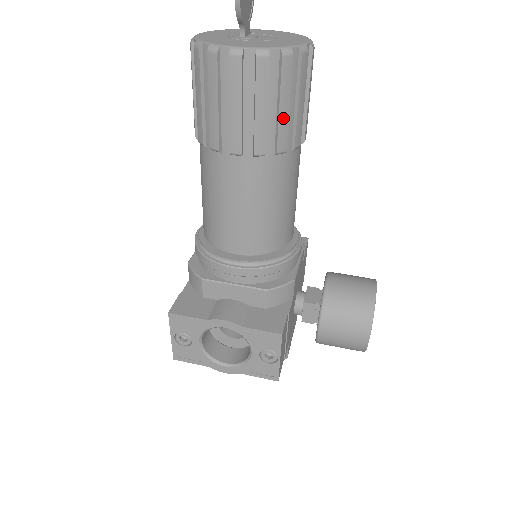
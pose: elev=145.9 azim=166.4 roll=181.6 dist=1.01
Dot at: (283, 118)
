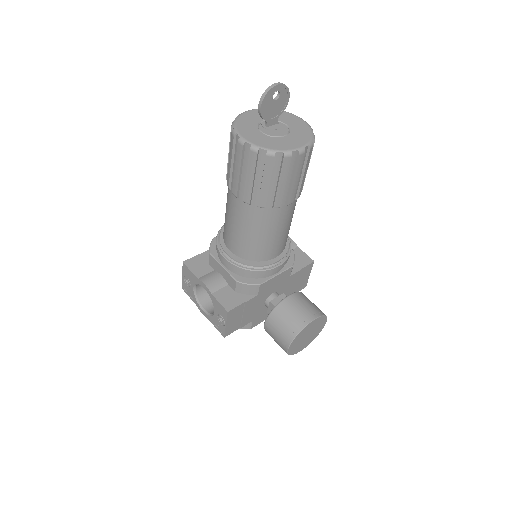
Dot at: (264, 189)
